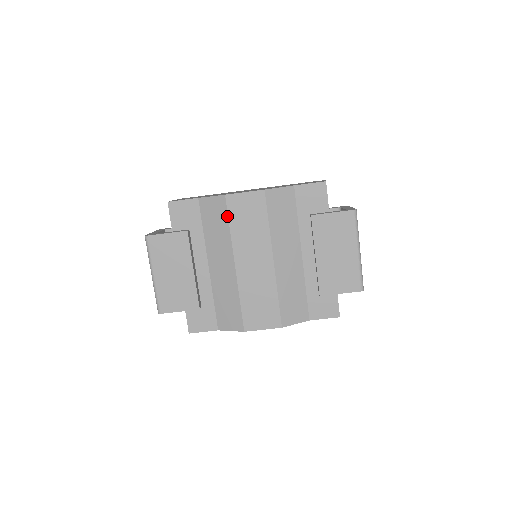
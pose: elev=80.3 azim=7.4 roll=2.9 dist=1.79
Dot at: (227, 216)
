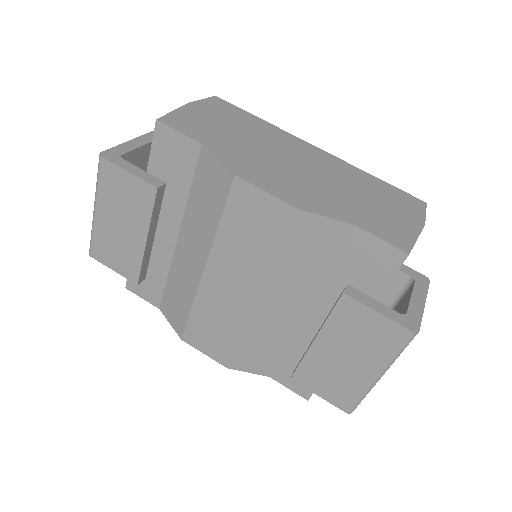
Dot at: (223, 205)
